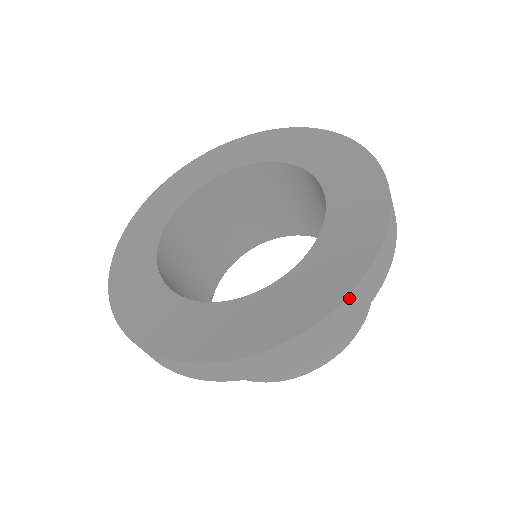
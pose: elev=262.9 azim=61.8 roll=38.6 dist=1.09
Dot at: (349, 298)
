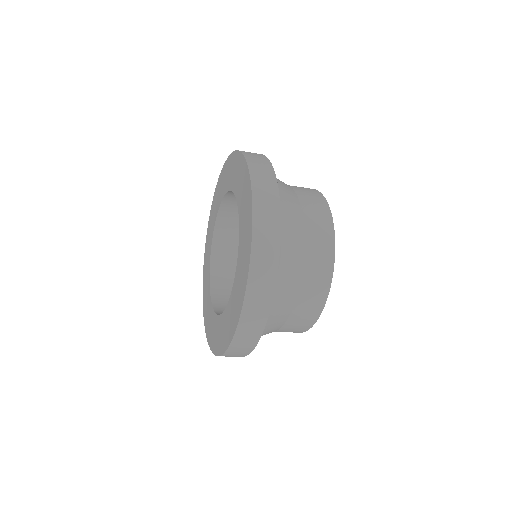
Dot at: (254, 242)
